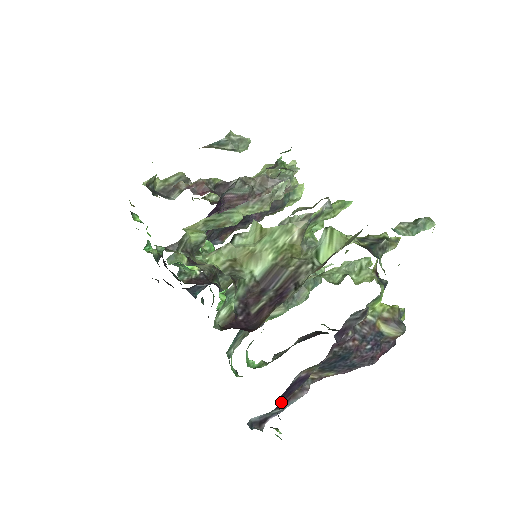
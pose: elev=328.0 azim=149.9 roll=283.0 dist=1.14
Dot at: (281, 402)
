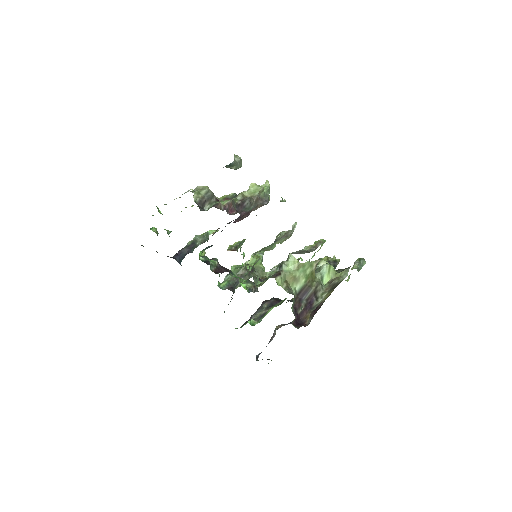
Dot at: occluded
